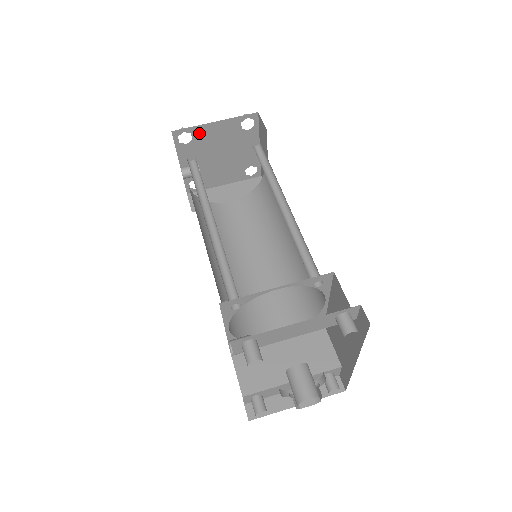
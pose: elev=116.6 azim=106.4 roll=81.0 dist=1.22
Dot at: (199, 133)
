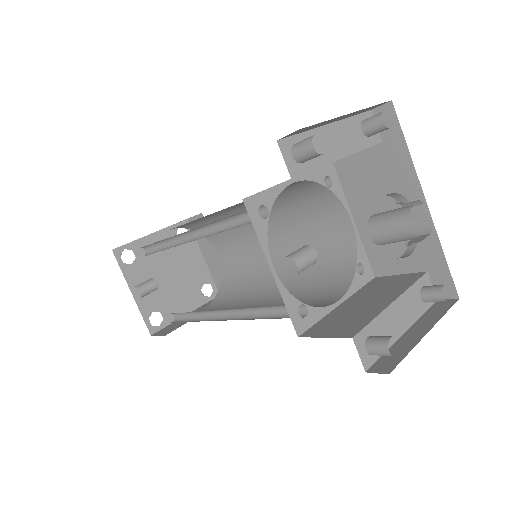
Dot at: (140, 249)
